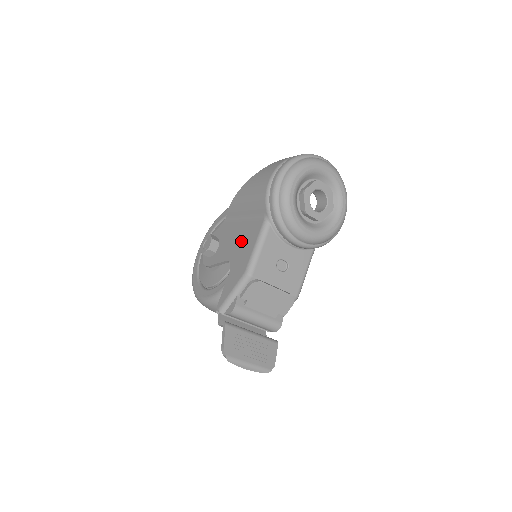
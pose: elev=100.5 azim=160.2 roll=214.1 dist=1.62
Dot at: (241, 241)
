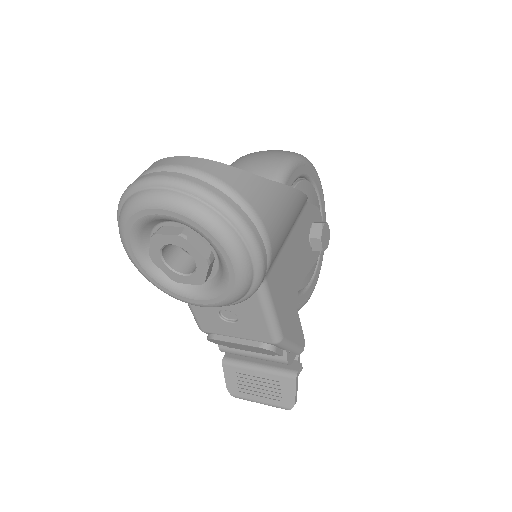
Dot at: occluded
